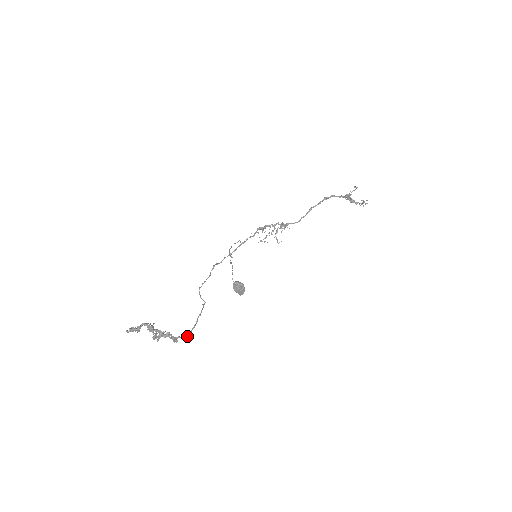
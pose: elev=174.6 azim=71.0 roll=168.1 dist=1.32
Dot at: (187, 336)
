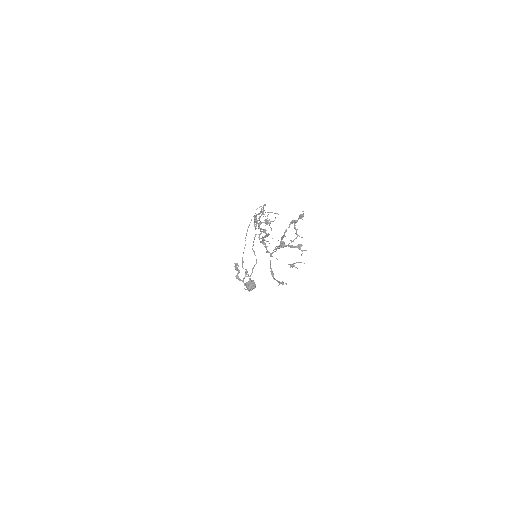
Dot at: occluded
